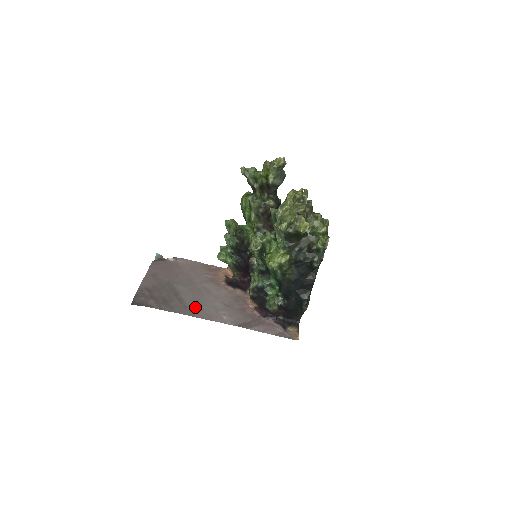
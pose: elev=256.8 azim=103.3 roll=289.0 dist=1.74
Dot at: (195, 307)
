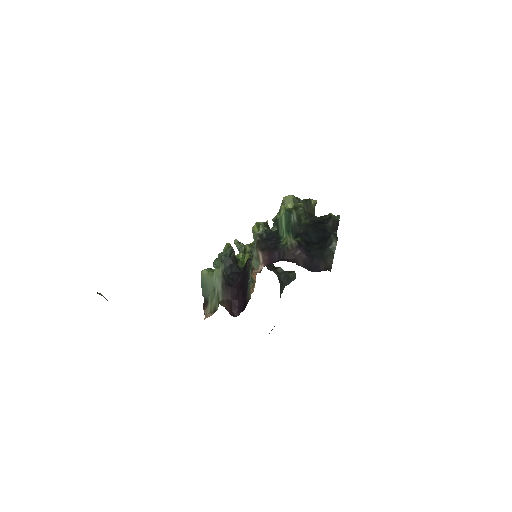
Dot at: occluded
